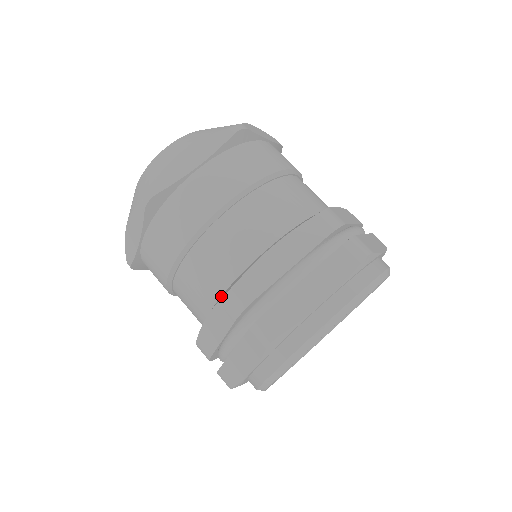
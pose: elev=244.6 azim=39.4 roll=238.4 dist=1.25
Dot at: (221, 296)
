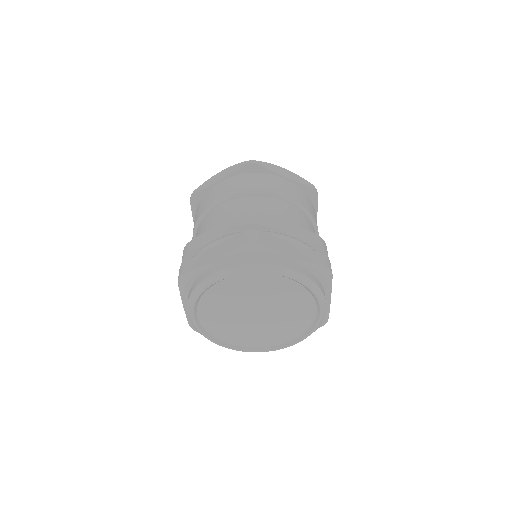
Dot at: occluded
